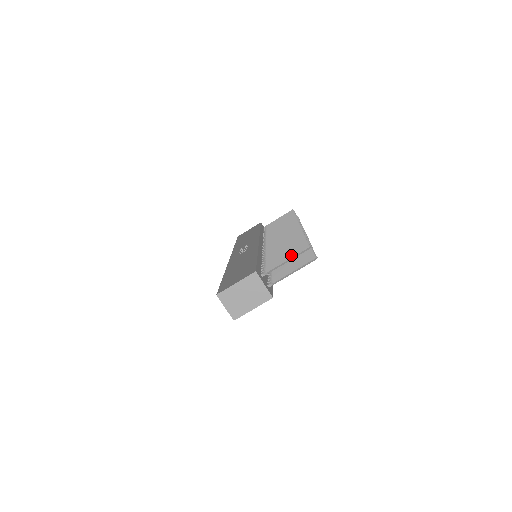
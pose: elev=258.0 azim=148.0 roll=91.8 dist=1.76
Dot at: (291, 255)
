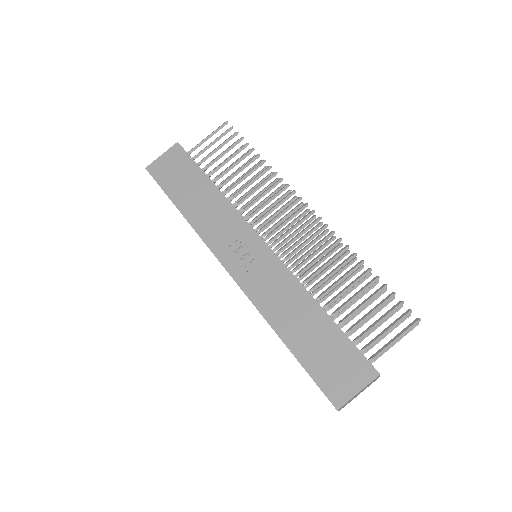
Dot at: (401, 334)
